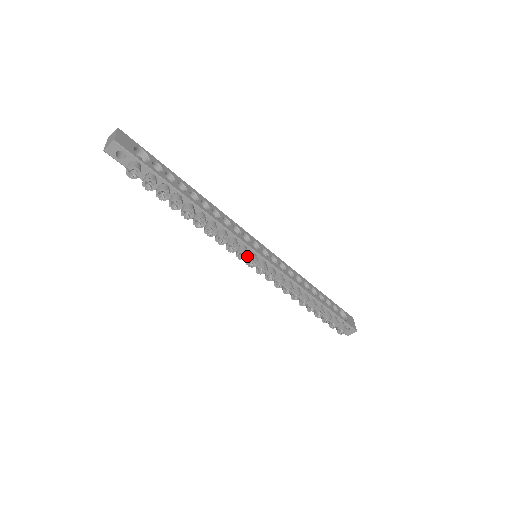
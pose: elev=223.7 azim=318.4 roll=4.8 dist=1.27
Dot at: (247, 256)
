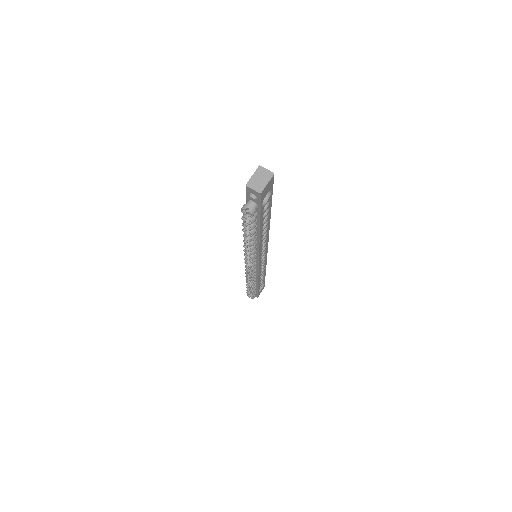
Dot at: (251, 263)
